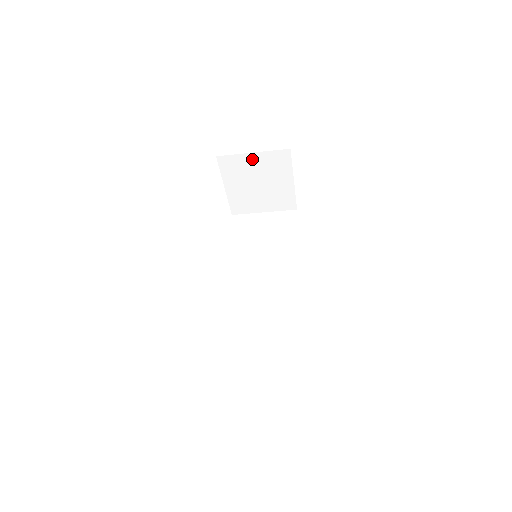
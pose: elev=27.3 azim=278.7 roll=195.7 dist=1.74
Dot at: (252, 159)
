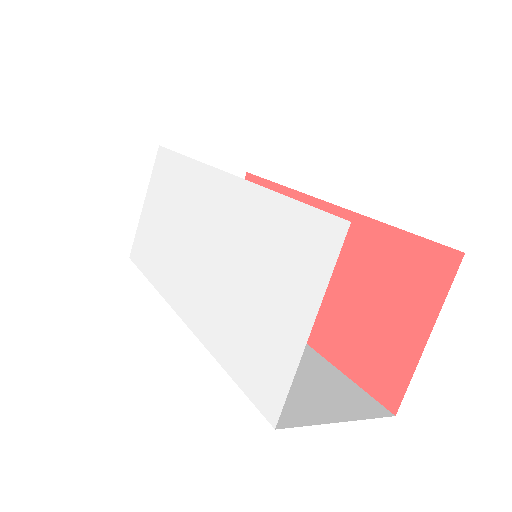
Dot at: occluded
